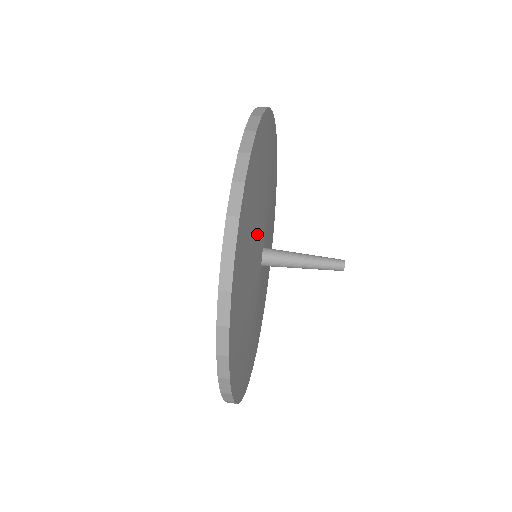
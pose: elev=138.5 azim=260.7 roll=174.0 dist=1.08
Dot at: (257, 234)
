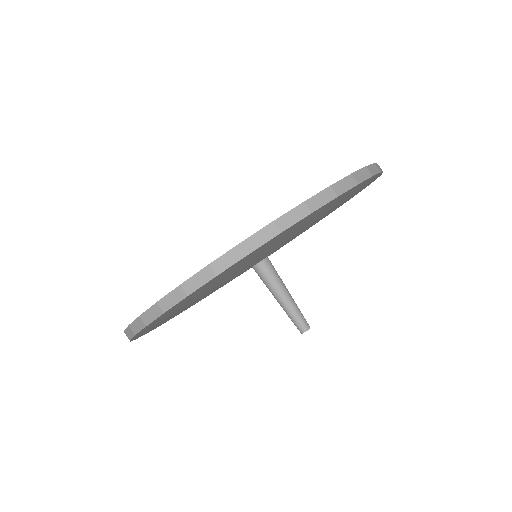
Dot at: (212, 291)
